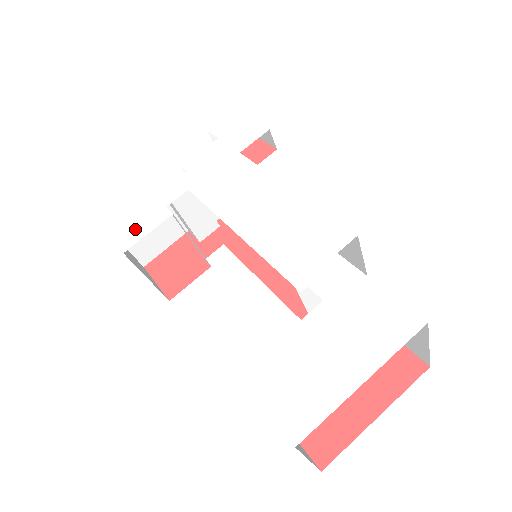
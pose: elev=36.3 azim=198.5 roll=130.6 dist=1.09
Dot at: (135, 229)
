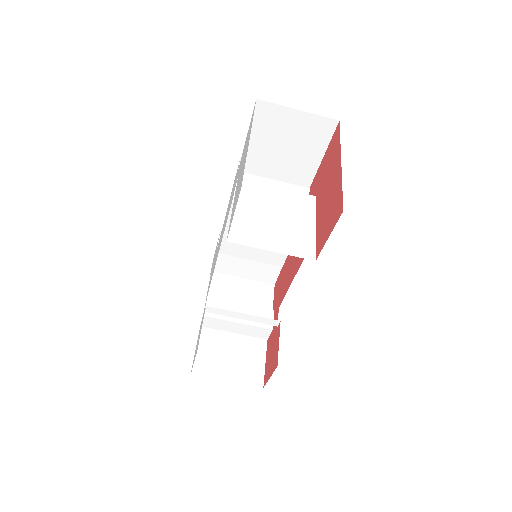
Dot at: occluded
